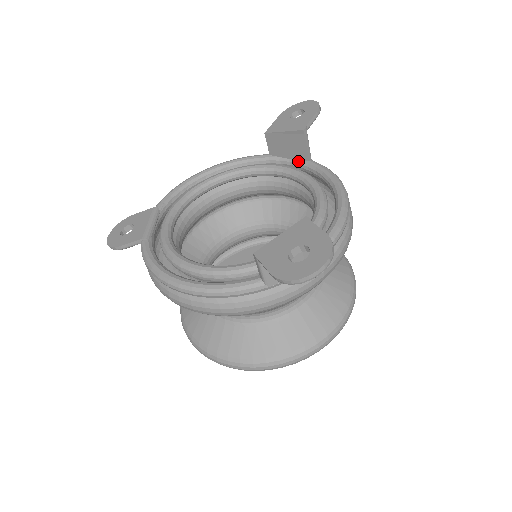
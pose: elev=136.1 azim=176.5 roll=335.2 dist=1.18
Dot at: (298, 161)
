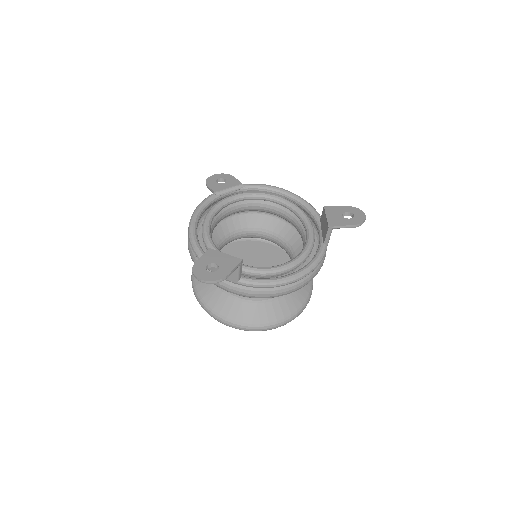
Dot at: (322, 238)
